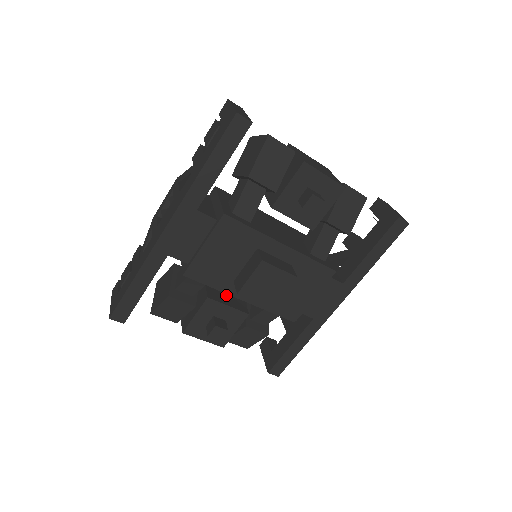
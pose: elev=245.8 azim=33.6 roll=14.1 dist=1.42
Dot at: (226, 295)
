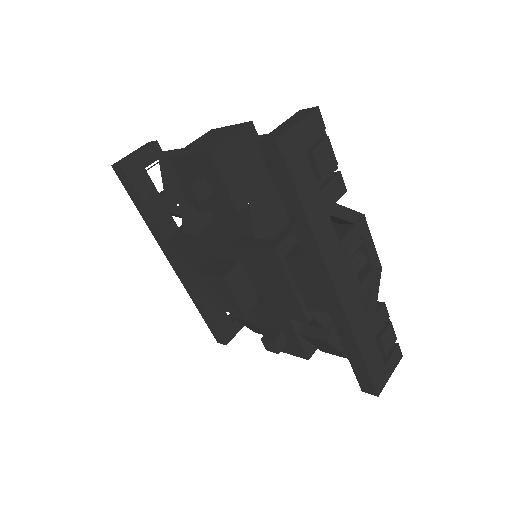
Dot at: occluded
